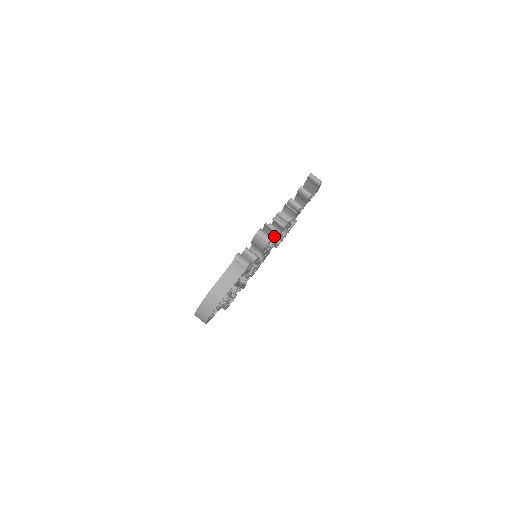
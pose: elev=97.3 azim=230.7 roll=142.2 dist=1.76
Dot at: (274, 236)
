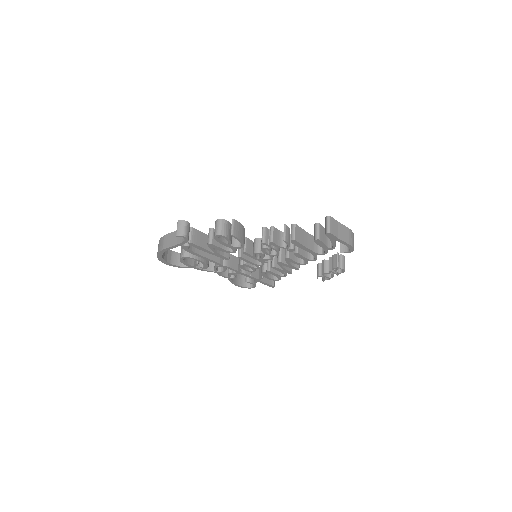
Dot at: (238, 239)
